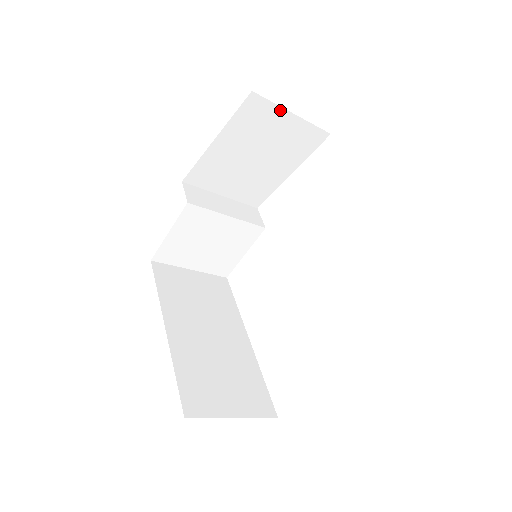
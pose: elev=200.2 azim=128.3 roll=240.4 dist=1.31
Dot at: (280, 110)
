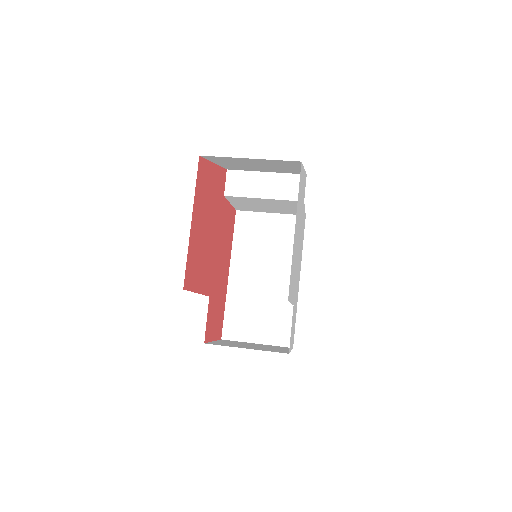
Dot at: (235, 158)
